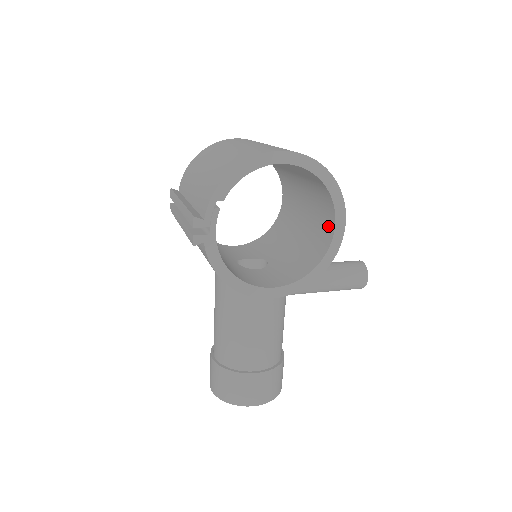
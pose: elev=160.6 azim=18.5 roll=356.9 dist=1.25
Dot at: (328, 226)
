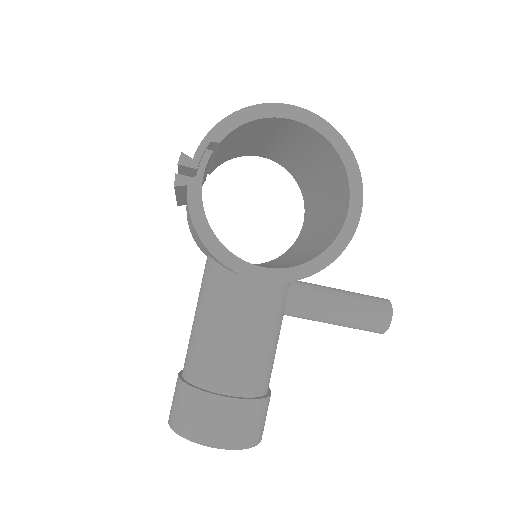
Dot at: (341, 215)
